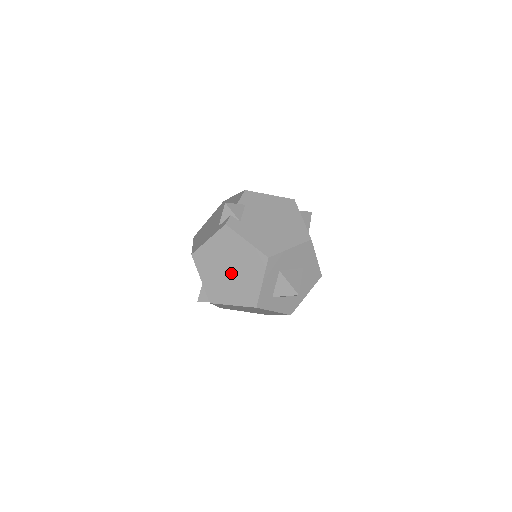
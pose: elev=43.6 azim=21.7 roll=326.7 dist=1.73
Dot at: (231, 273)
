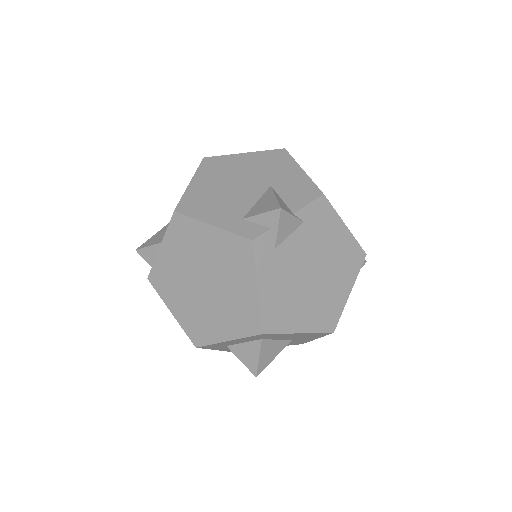
Dot at: (202, 289)
